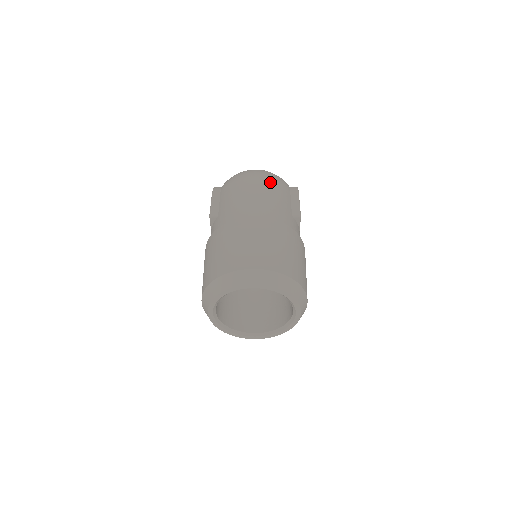
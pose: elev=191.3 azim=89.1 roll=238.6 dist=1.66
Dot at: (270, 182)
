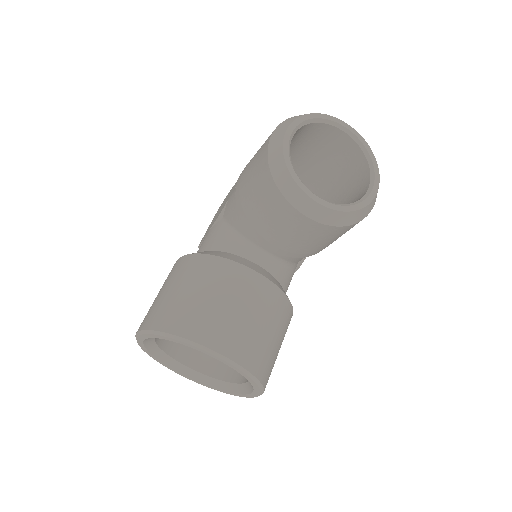
Dot at: occluded
